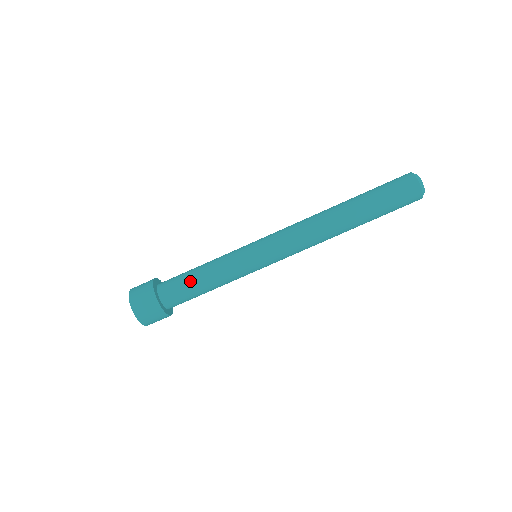
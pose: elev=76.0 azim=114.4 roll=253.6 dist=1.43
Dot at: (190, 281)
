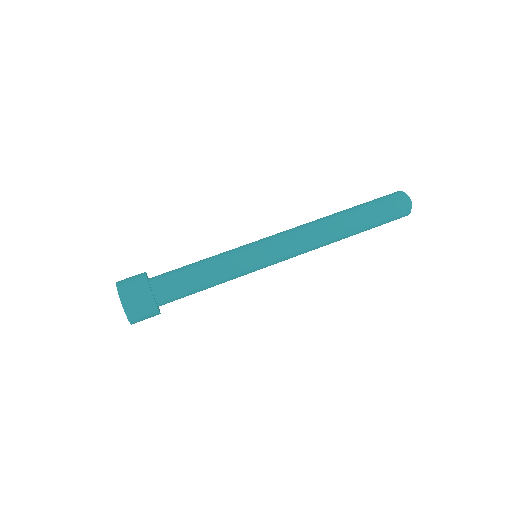
Dot at: occluded
